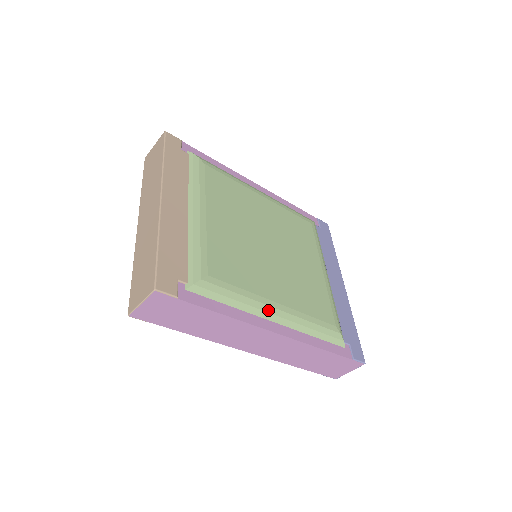
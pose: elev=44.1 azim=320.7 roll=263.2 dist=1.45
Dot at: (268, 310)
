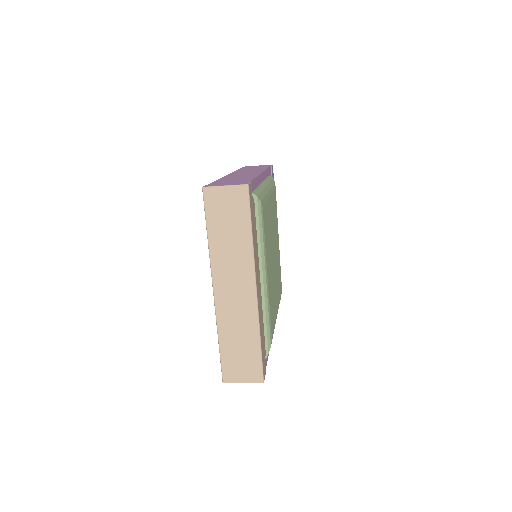
Dot at: occluded
